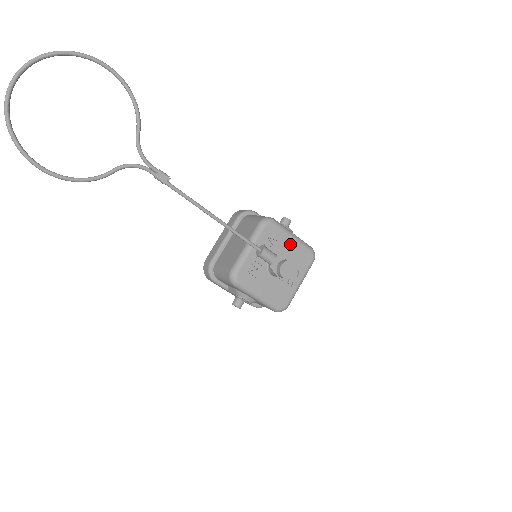
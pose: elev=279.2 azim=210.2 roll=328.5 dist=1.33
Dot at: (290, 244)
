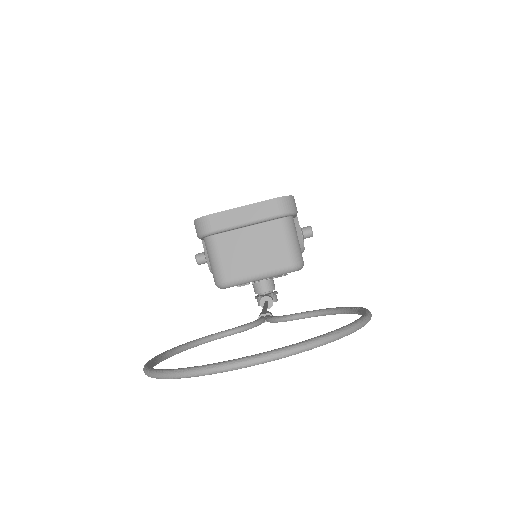
Dot at: occluded
